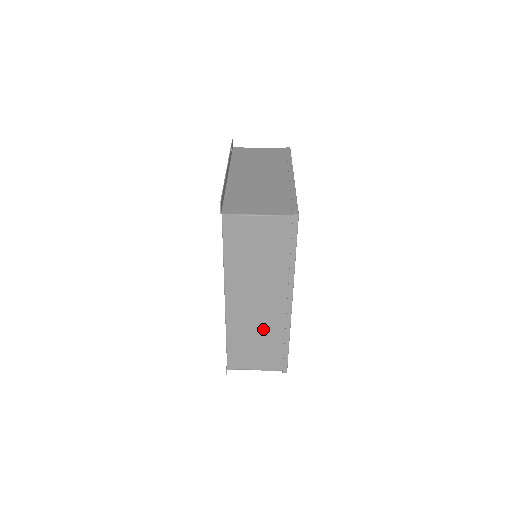
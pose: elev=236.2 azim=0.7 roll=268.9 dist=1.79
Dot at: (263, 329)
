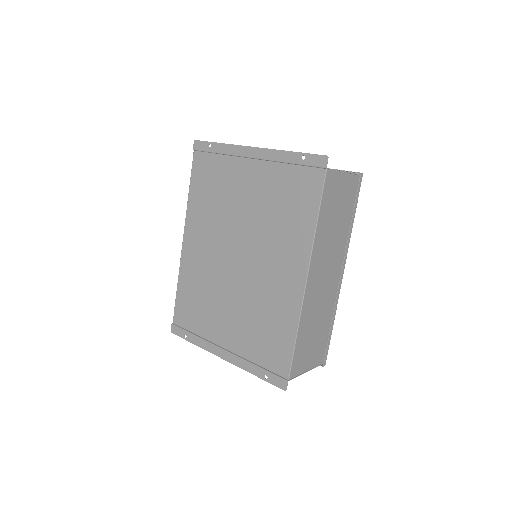
Dot at: (321, 311)
